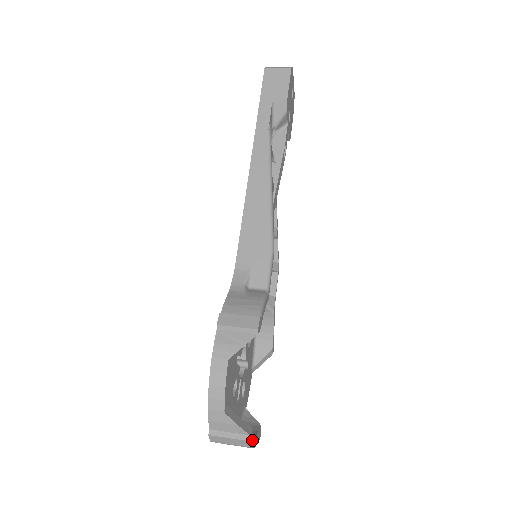
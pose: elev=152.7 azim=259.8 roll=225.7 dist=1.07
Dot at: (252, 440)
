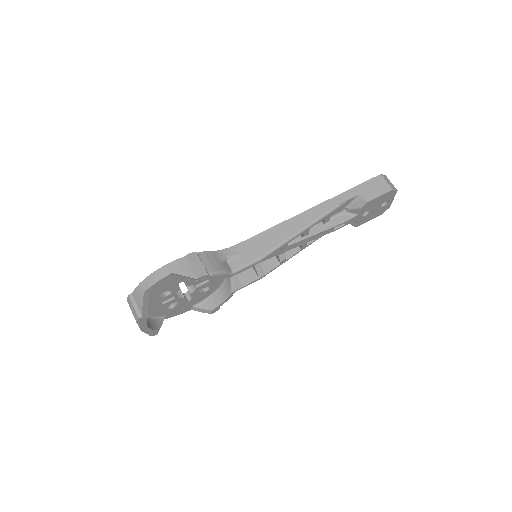
Dot at: (142, 323)
